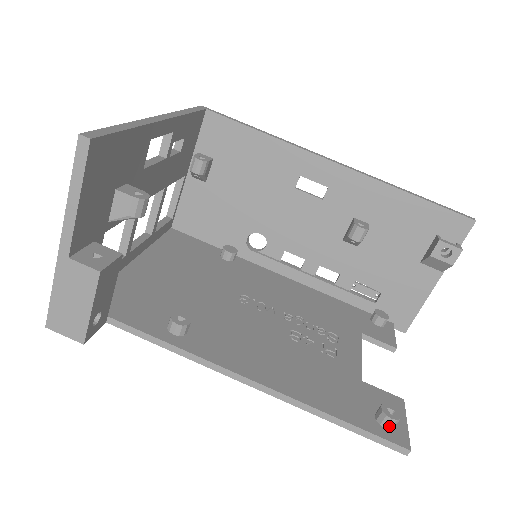
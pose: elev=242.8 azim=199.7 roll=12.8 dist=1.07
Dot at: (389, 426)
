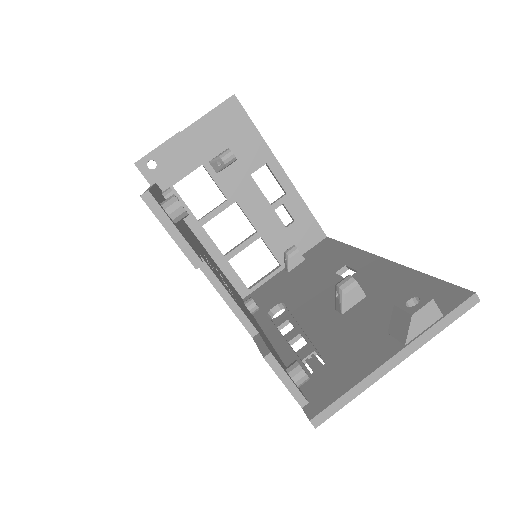
Dot at: (165, 202)
